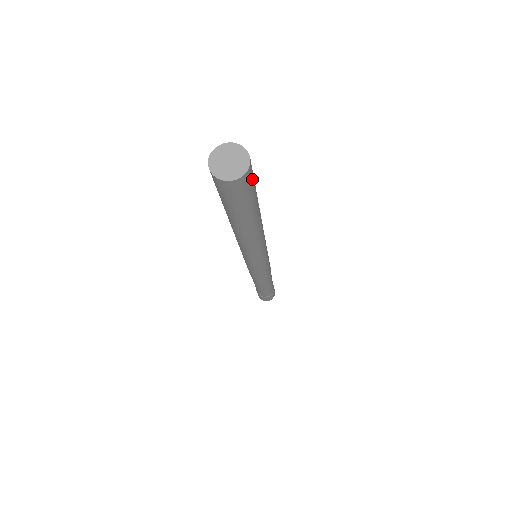
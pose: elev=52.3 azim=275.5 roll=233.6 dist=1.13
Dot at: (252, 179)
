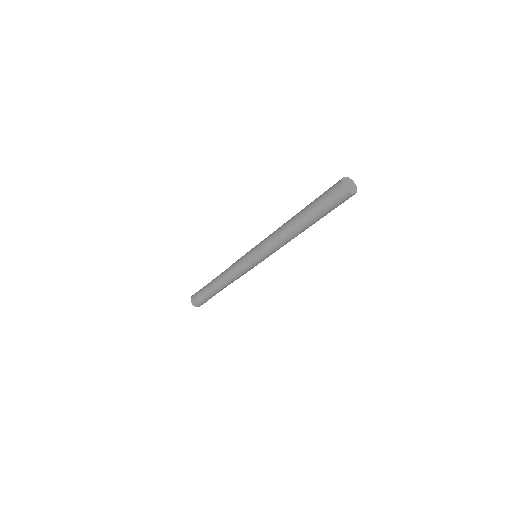
Dot at: occluded
